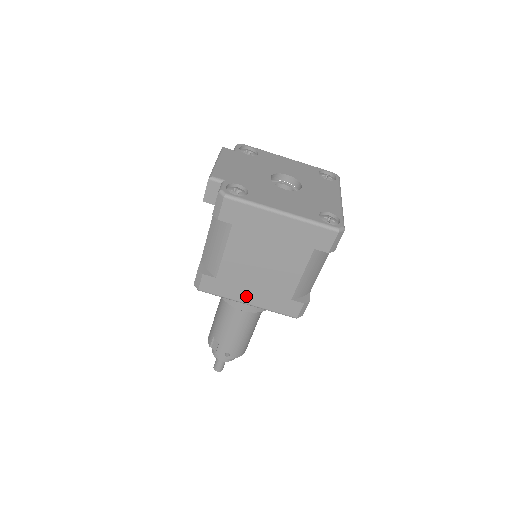
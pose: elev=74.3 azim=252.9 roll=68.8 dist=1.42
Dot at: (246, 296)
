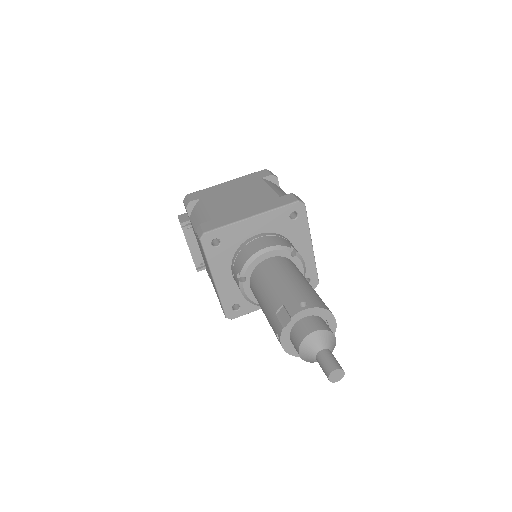
Dot at: (245, 214)
